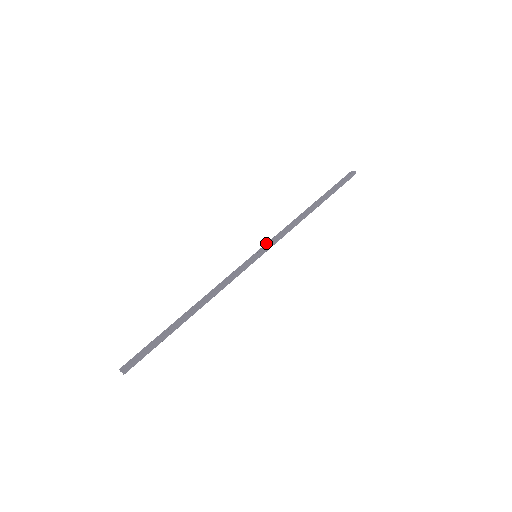
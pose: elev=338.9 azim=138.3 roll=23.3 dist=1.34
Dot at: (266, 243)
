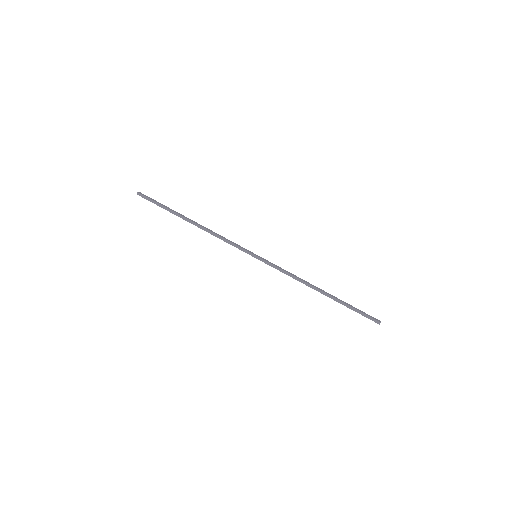
Dot at: occluded
